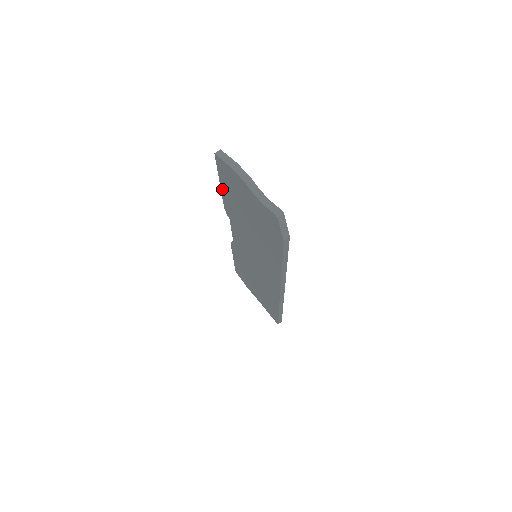
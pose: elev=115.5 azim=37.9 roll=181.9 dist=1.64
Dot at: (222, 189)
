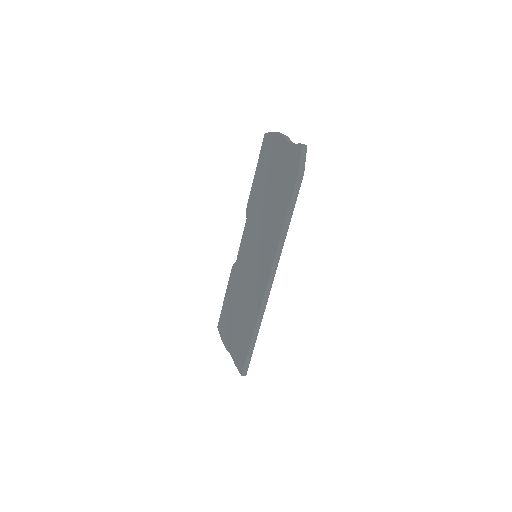
Dot at: (255, 177)
